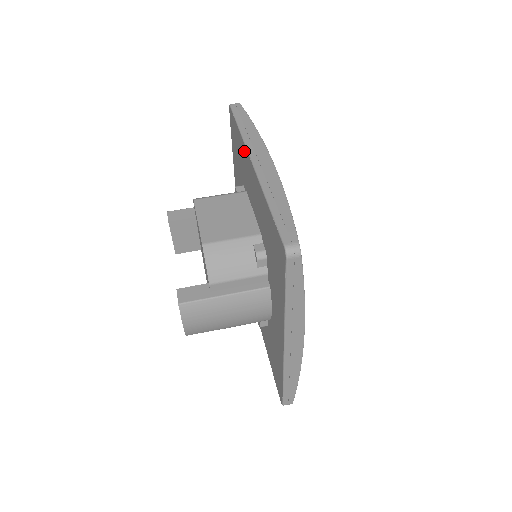
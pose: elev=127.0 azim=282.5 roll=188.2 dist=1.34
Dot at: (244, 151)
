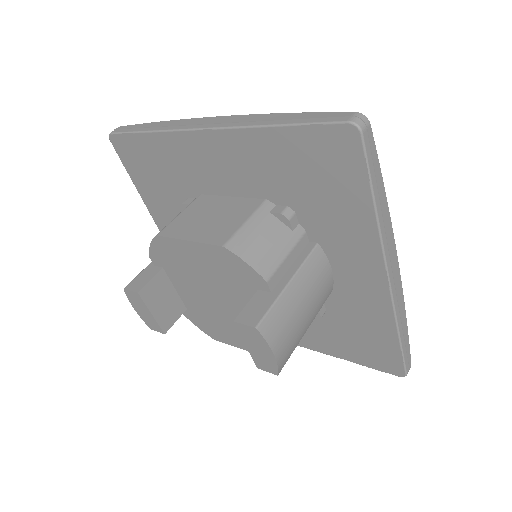
Dot at: (176, 142)
